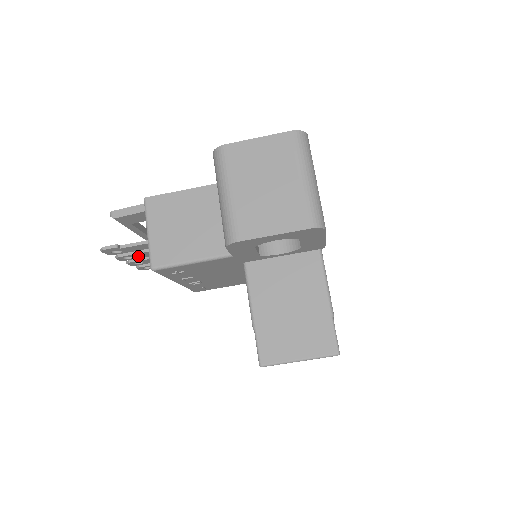
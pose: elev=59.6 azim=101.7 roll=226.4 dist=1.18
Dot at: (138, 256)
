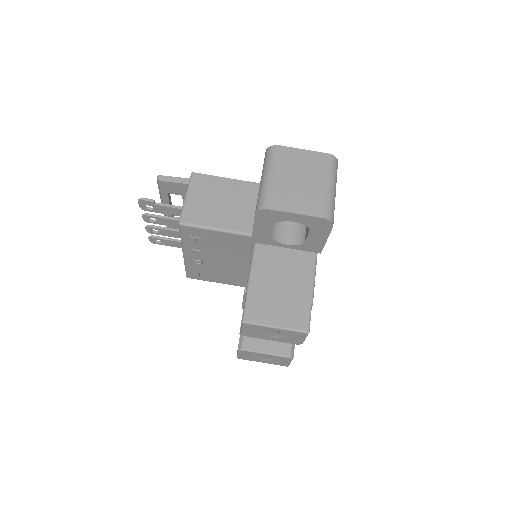
Dot at: (161, 222)
